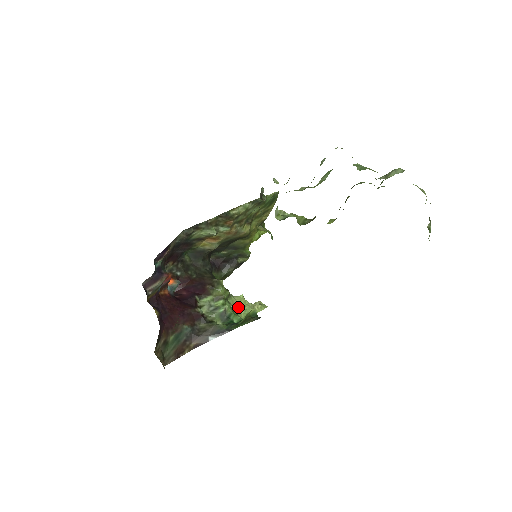
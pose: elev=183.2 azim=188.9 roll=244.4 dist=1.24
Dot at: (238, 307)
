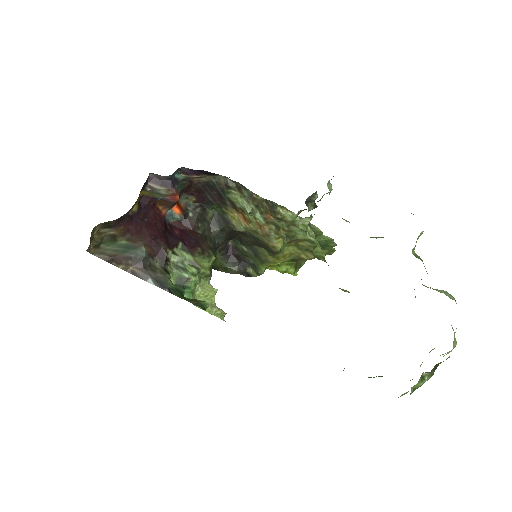
Dot at: (202, 292)
